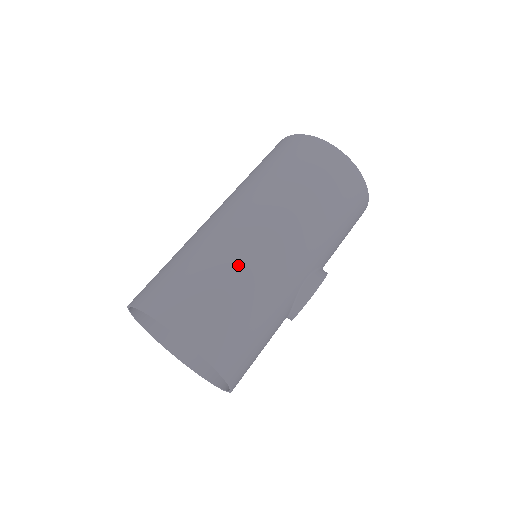
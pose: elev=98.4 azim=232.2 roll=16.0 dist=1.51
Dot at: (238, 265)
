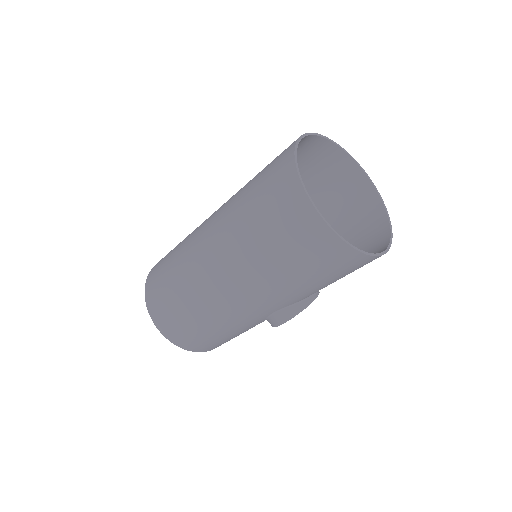
Dot at: (197, 300)
